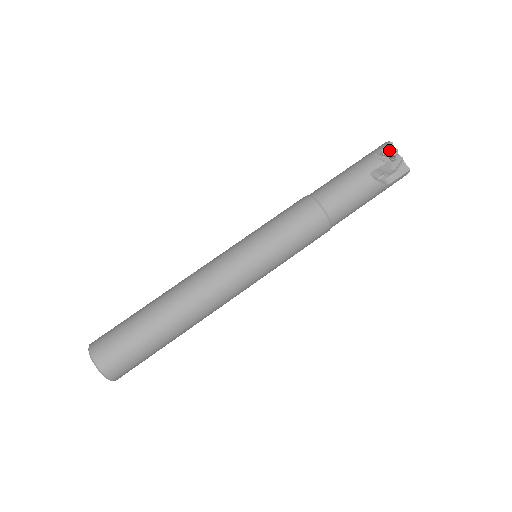
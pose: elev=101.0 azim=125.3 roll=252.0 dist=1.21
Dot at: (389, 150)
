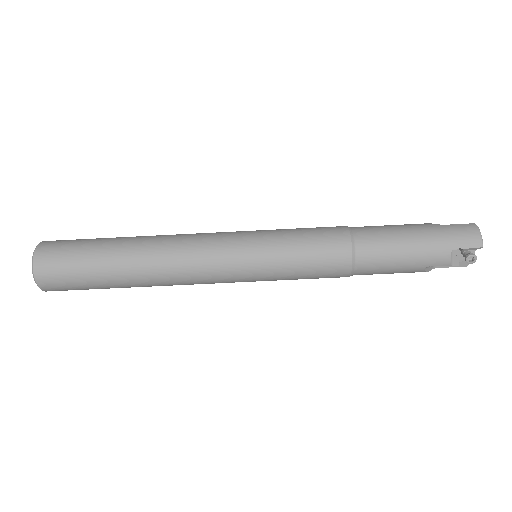
Dot at: (470, 255)
